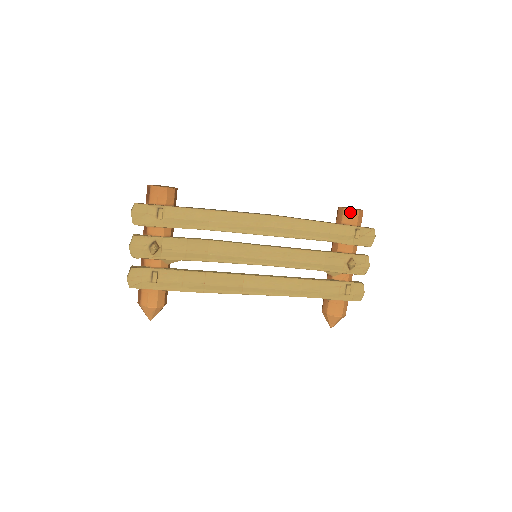
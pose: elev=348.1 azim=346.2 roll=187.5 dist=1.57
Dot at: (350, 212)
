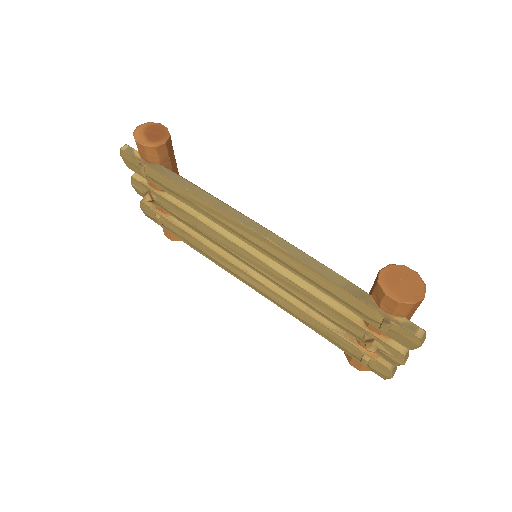
Dot at: (382, 294)
